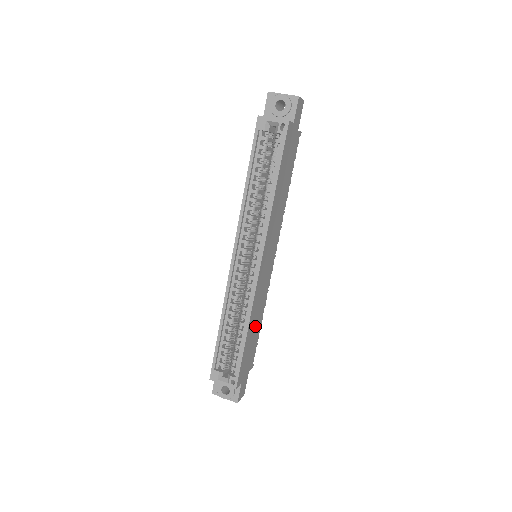
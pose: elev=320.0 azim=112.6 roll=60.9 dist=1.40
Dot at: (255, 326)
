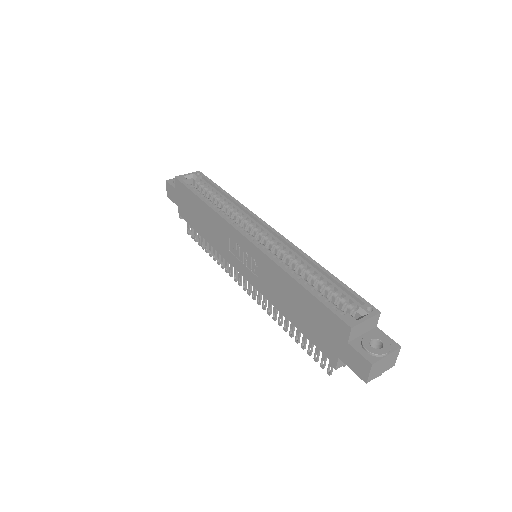
Dot at: occluded
